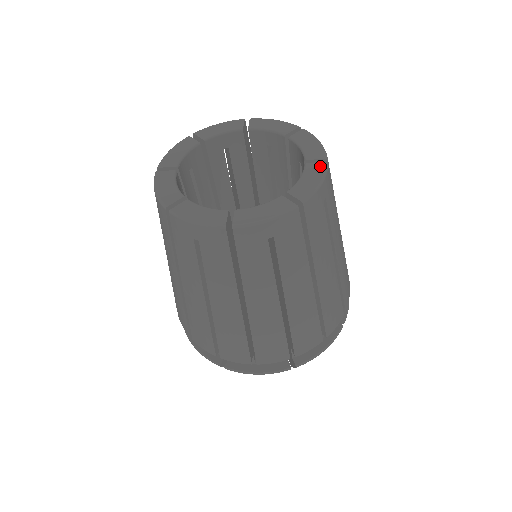
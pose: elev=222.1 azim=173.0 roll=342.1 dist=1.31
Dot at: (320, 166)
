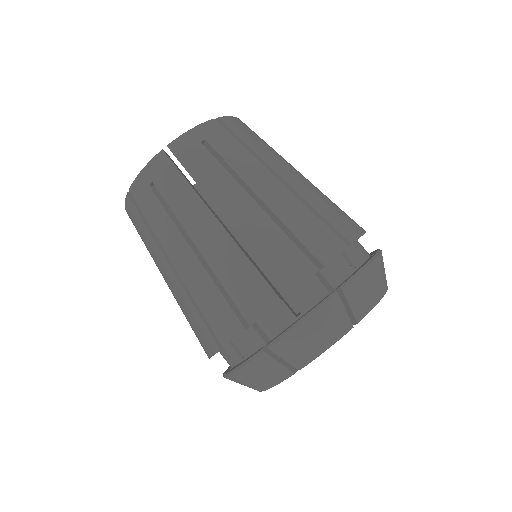
Dot at: occluded
